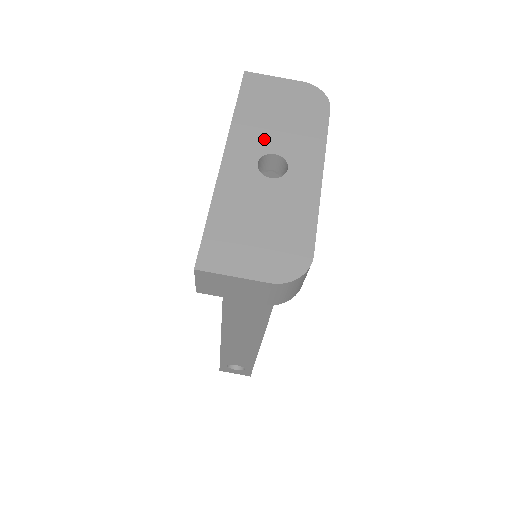
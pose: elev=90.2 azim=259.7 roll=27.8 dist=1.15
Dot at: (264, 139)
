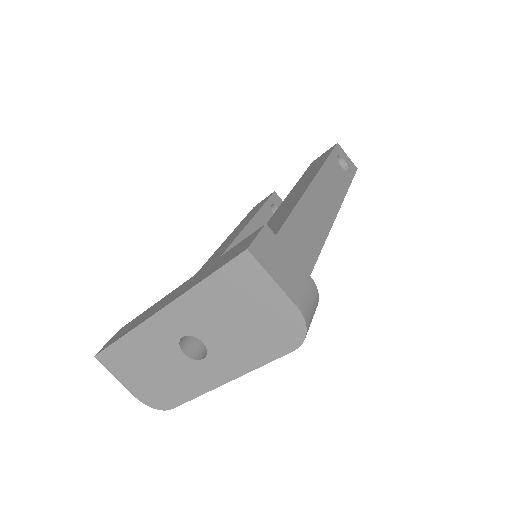
Dot at: (204, 326)
